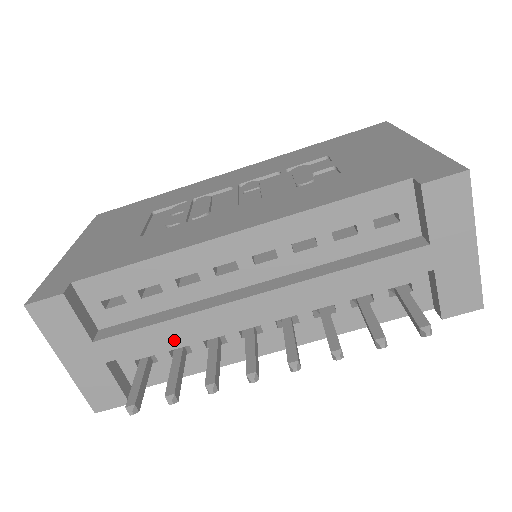
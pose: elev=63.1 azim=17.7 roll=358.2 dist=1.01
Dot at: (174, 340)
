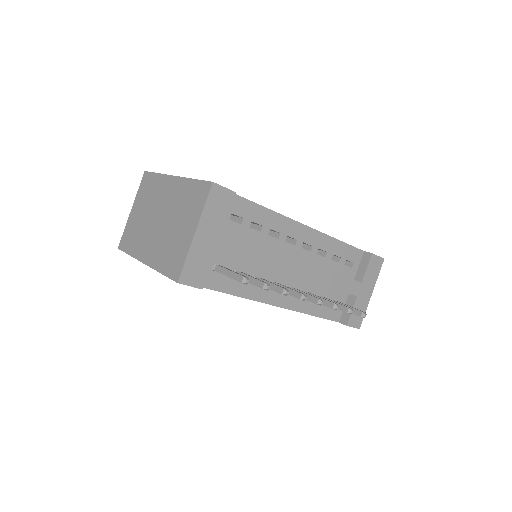
Dot at: (257, 261)
